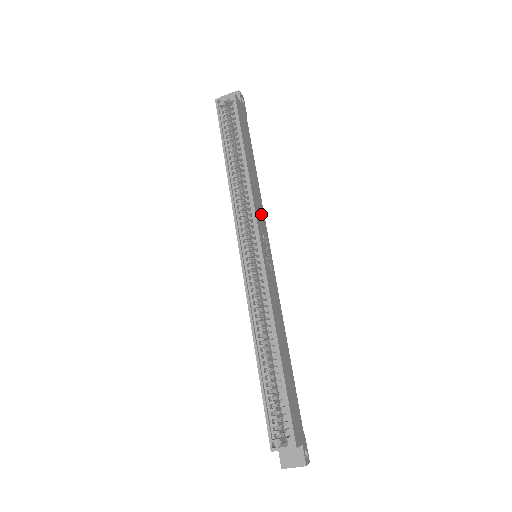
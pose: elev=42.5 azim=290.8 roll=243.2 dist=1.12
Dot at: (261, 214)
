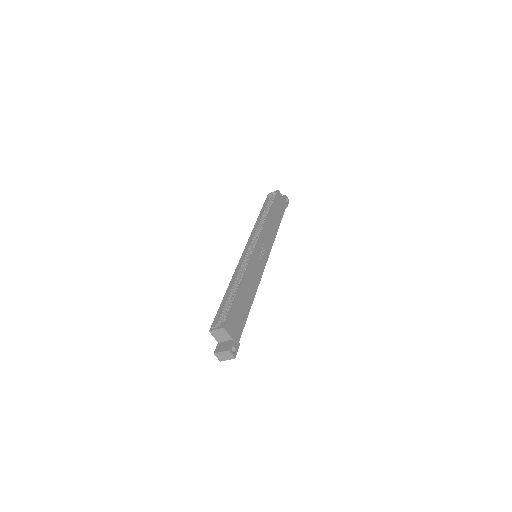
Dot at: (269, 240)
